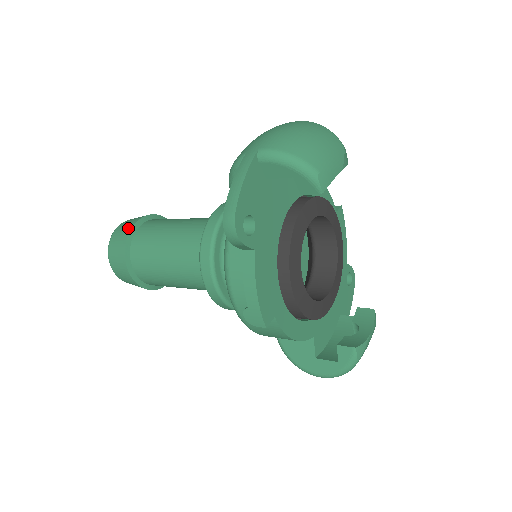
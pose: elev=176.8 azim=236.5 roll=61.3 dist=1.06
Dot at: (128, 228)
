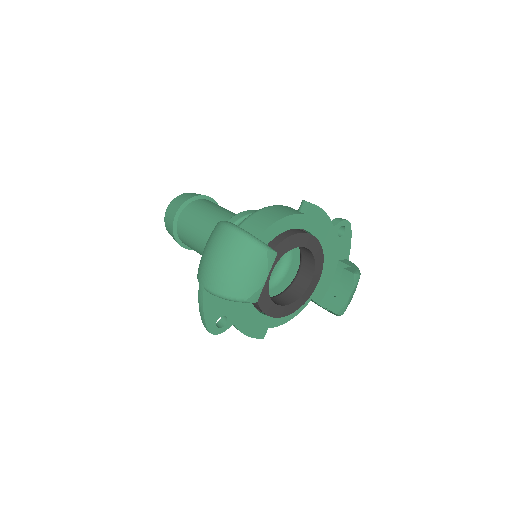
Dot at: (171, 226)
